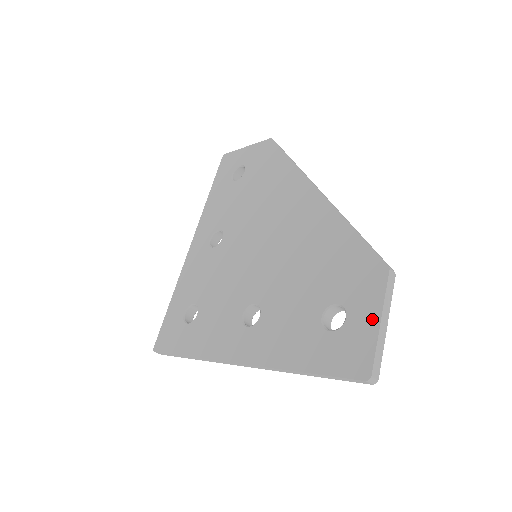
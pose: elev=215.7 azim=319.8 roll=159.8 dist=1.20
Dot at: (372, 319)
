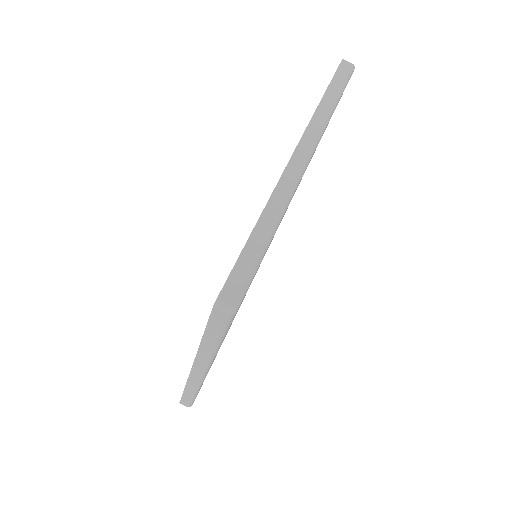
Dot at: occluded
